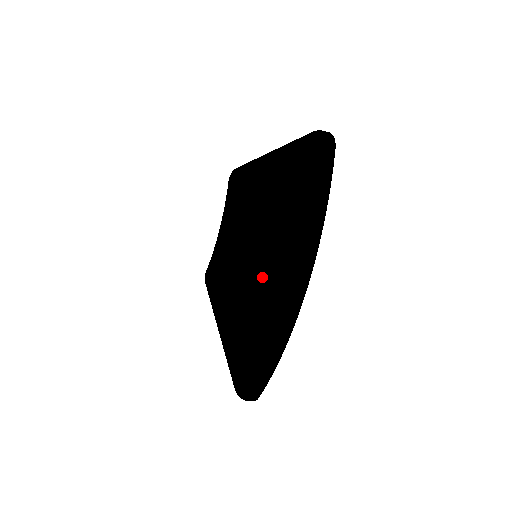
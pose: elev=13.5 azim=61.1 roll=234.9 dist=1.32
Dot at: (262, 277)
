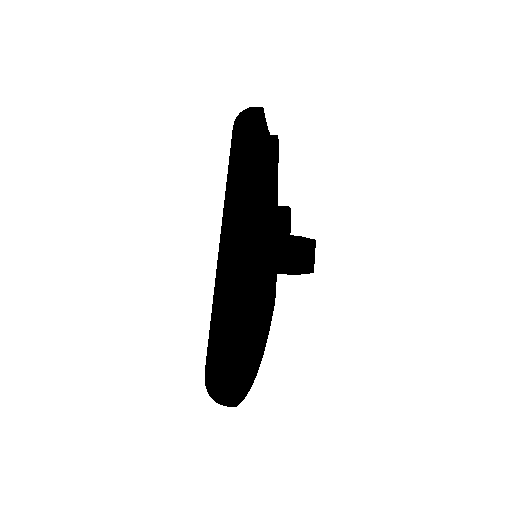
Dot at: occluded
